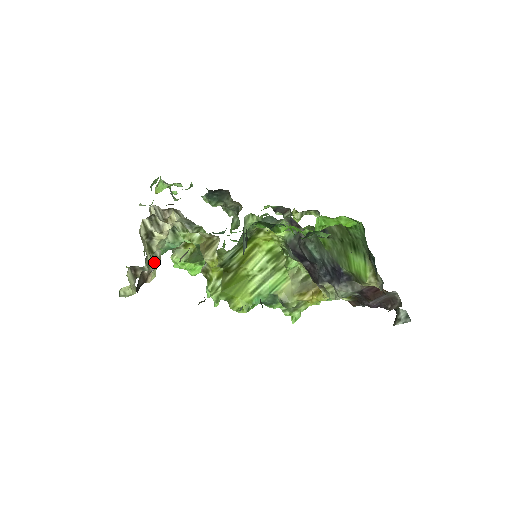
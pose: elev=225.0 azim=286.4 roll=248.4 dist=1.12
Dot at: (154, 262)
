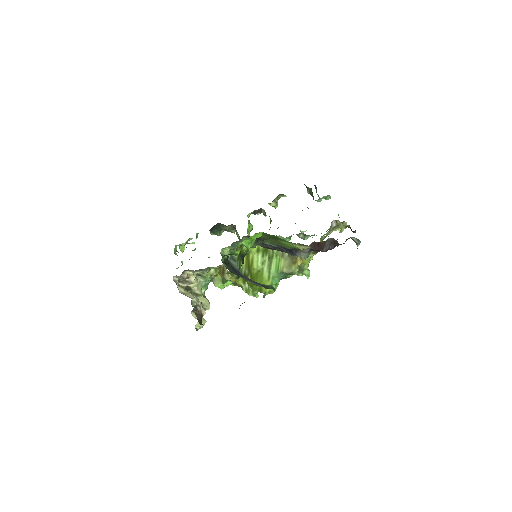
Dot at: (196, 305)
